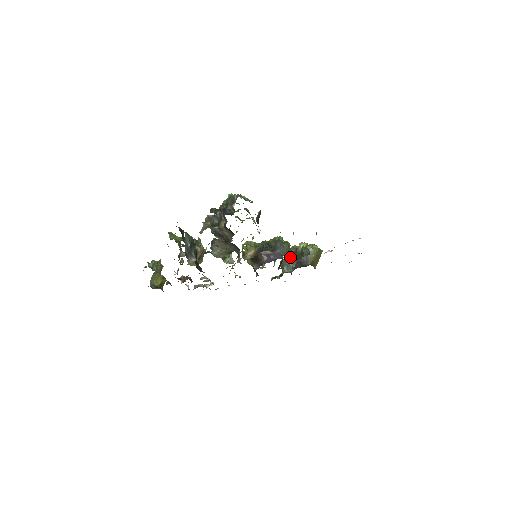
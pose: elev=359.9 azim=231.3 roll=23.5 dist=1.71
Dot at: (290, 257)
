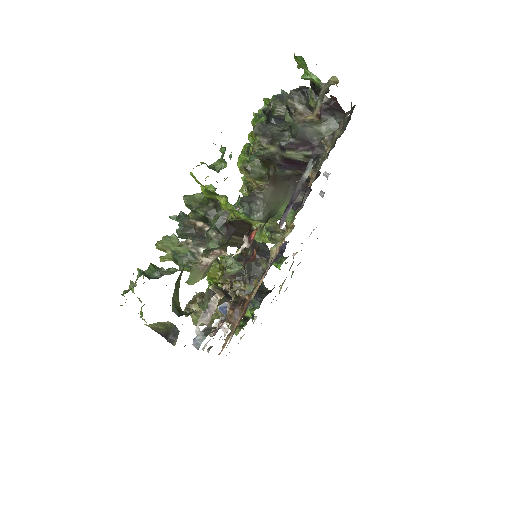
Dot at: occluded
